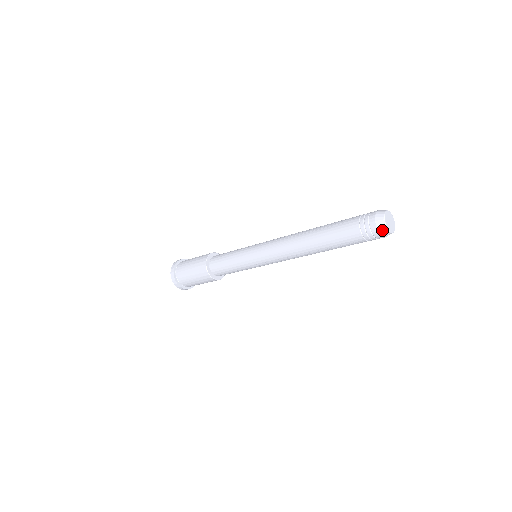
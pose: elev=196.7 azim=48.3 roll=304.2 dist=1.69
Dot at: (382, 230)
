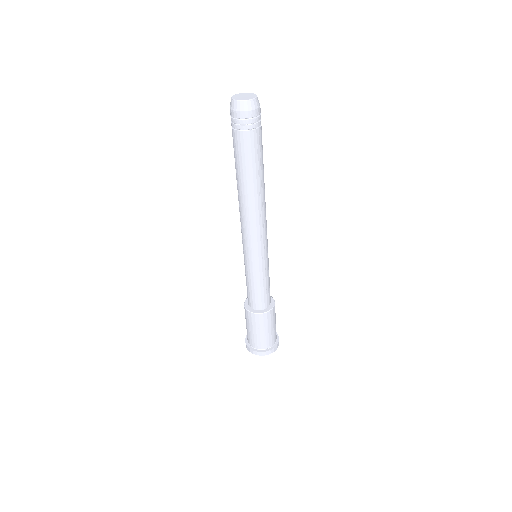
Dot at: (248, 107)
